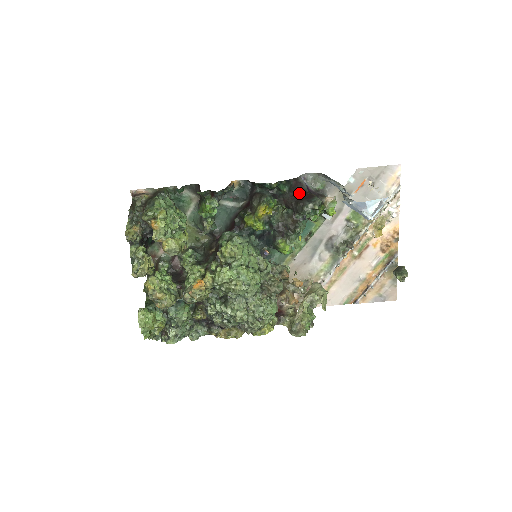
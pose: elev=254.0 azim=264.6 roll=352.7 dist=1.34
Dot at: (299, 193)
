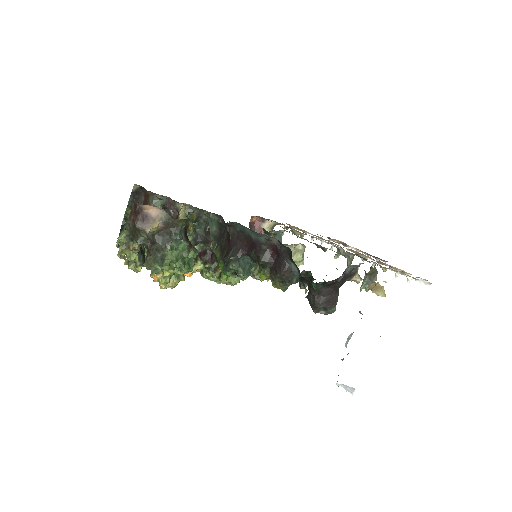
Dot at: (327, 288)
